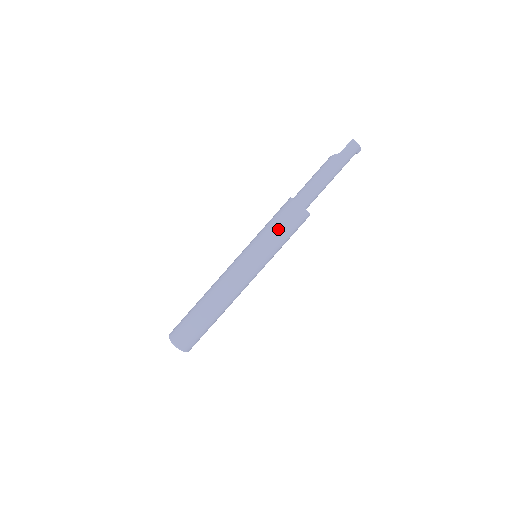
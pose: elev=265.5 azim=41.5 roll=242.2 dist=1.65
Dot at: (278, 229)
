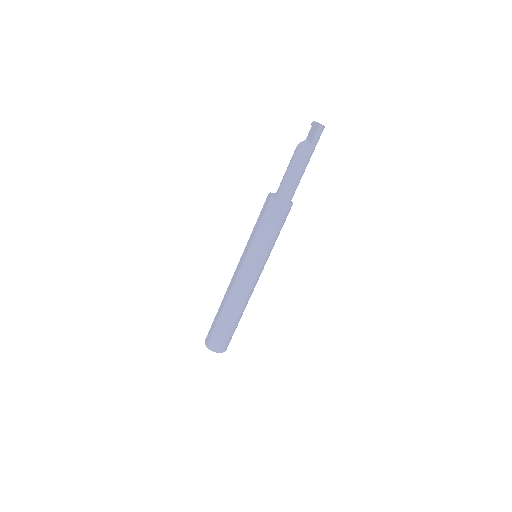
Dot at: (275, 232)
